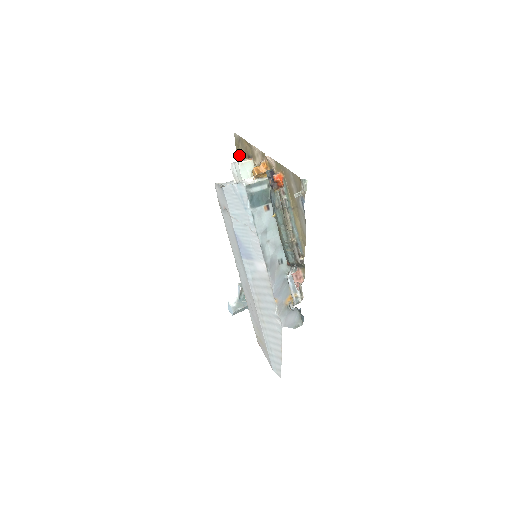
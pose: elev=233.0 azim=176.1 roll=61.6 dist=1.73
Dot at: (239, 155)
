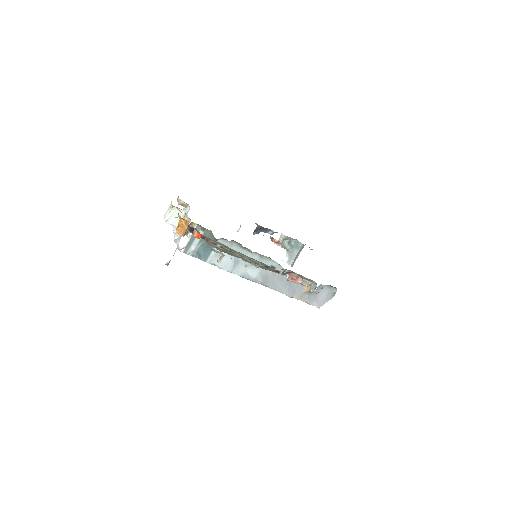
Dot at: occluded
